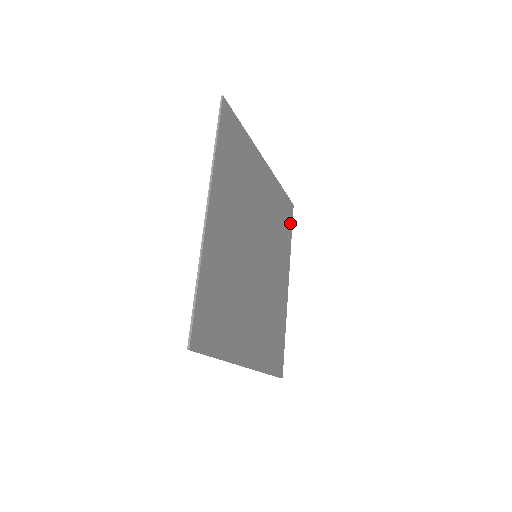
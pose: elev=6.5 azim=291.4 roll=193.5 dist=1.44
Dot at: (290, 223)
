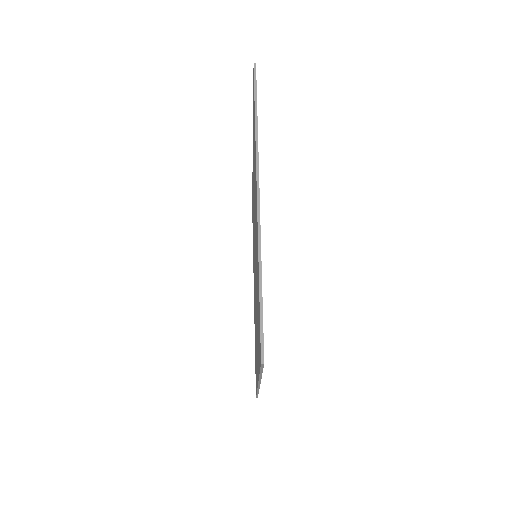
Dot at: occluded
